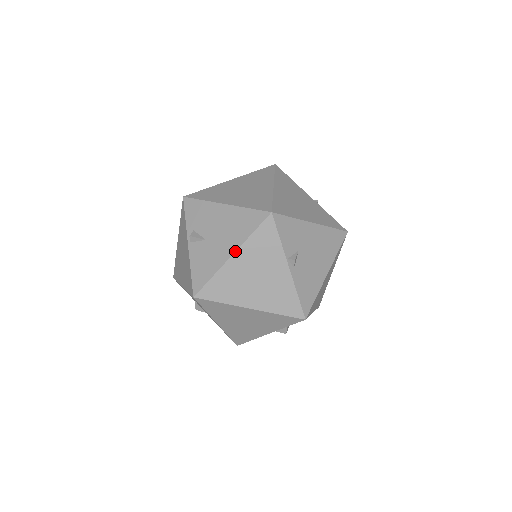
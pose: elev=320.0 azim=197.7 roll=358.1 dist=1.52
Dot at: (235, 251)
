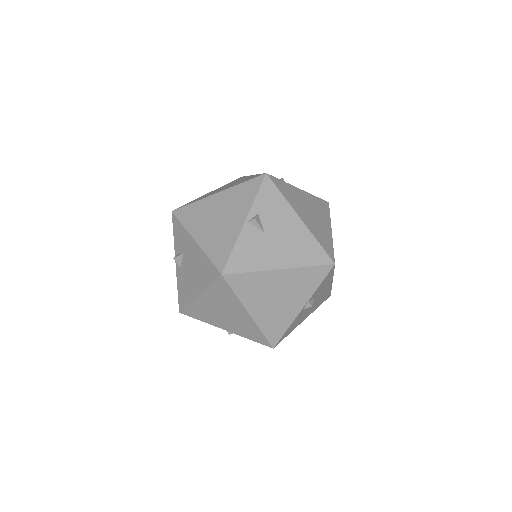
Dot at: (286, 268)
